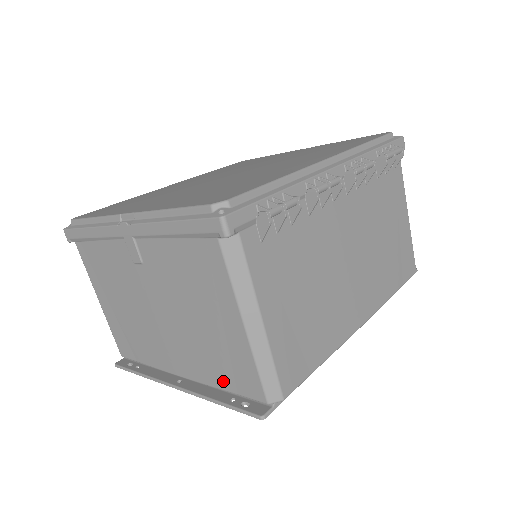
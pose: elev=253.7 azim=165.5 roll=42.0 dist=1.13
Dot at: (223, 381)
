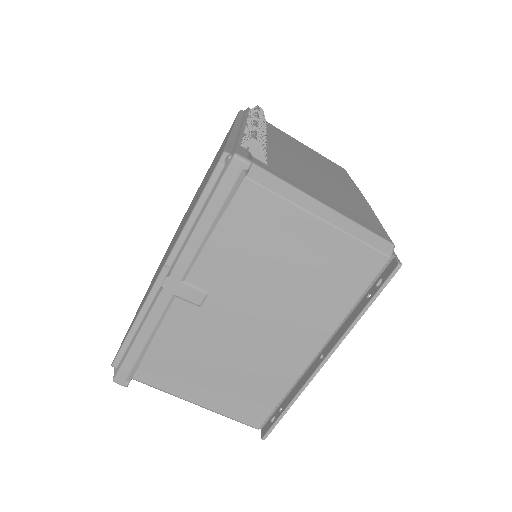
Dot at: (348, 296)
